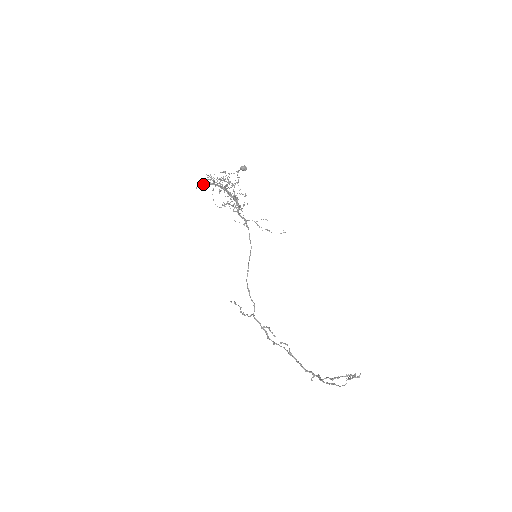
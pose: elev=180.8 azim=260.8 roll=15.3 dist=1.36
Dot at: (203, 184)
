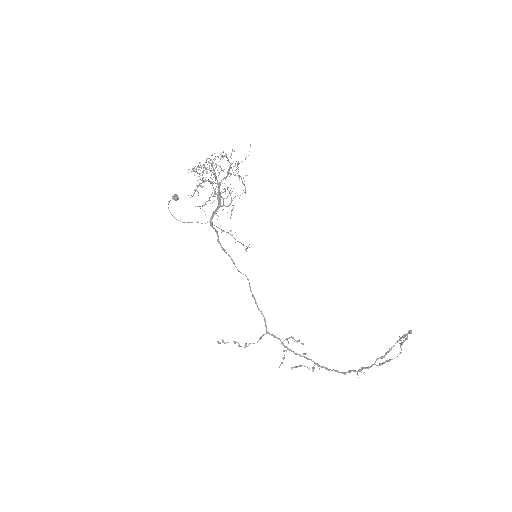
Dot at: (198, 169)
